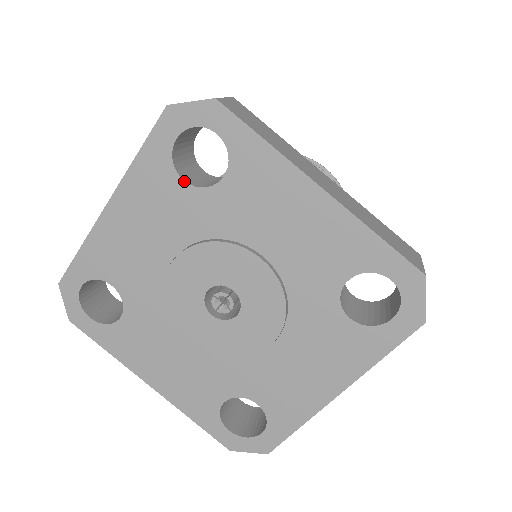
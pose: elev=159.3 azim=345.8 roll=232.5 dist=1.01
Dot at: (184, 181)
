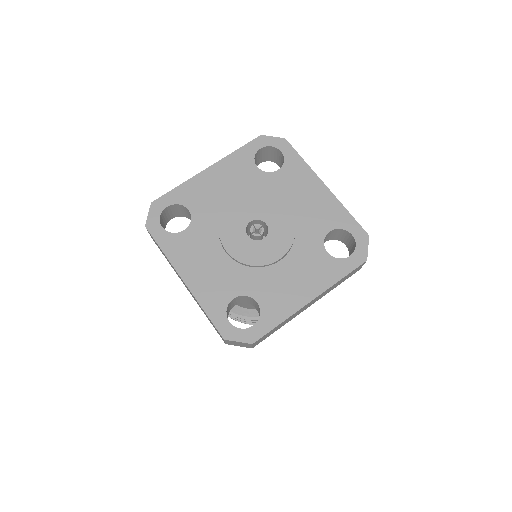
Dot at: (257, 167)
